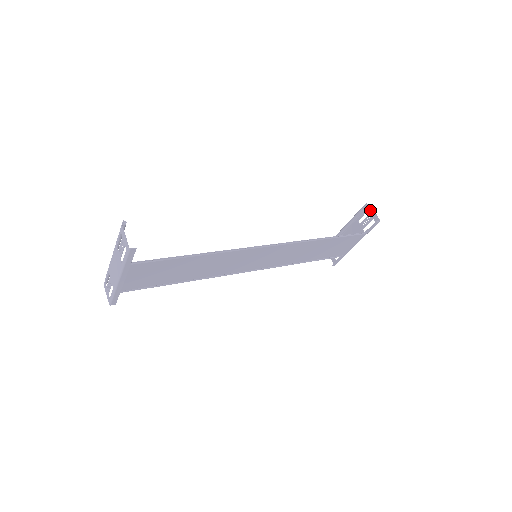
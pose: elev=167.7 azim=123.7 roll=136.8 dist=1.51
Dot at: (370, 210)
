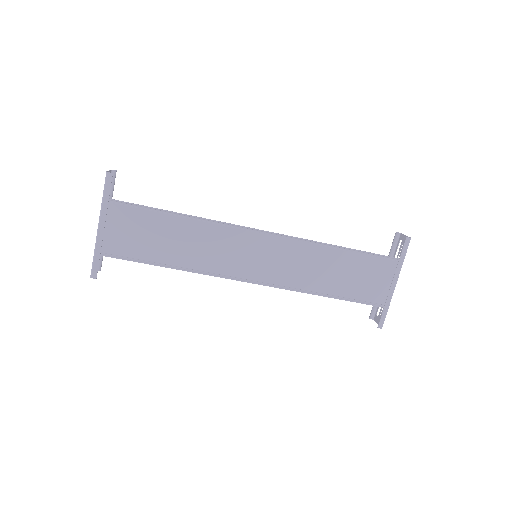
Dot at: (401, 237)
